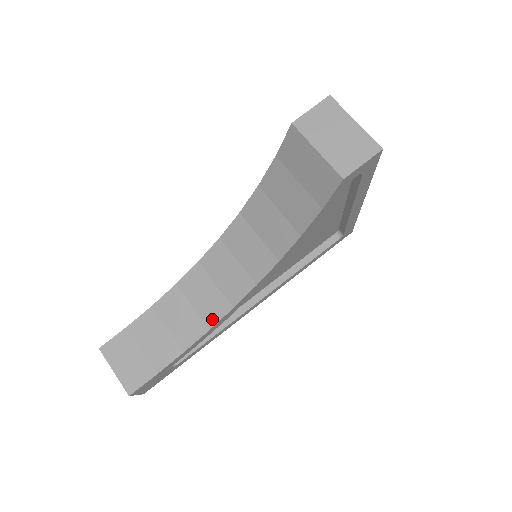
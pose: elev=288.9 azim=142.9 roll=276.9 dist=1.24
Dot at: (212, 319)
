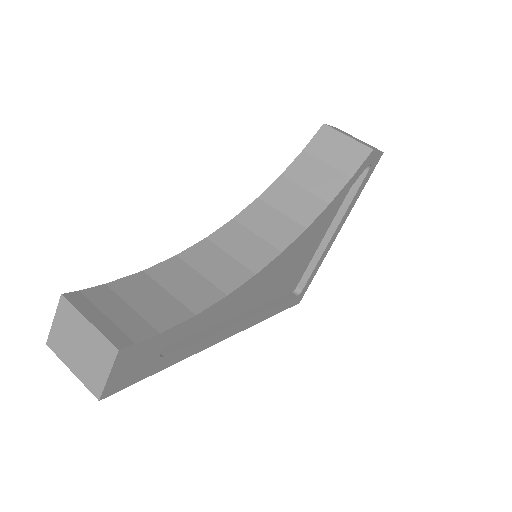
Dot at: (230, 285)
